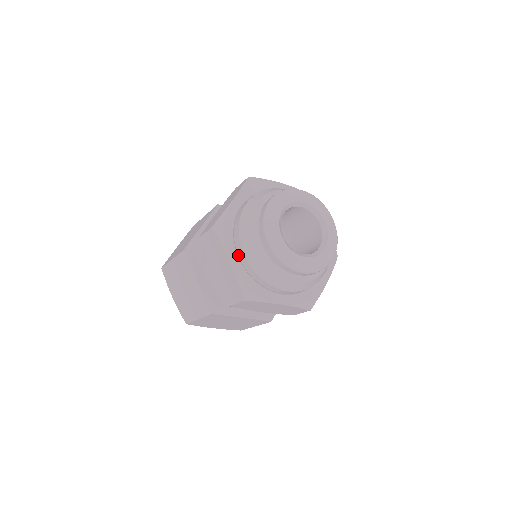
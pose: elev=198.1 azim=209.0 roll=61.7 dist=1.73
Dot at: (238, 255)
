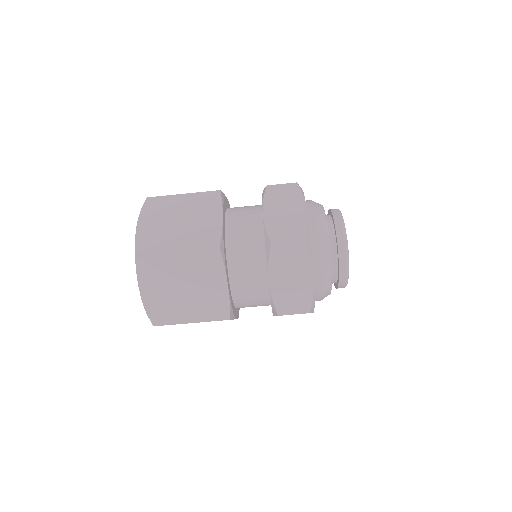
Dot at: occluded
